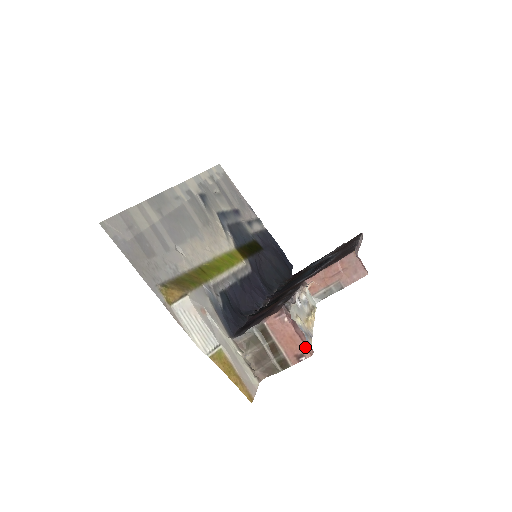
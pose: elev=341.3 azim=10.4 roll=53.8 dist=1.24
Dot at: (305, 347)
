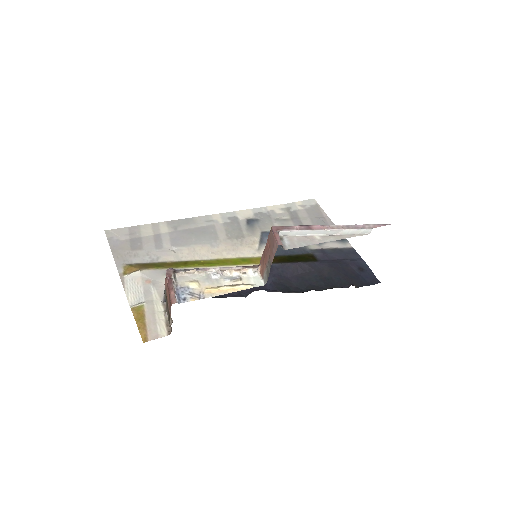
Dot at: (170, 298)
